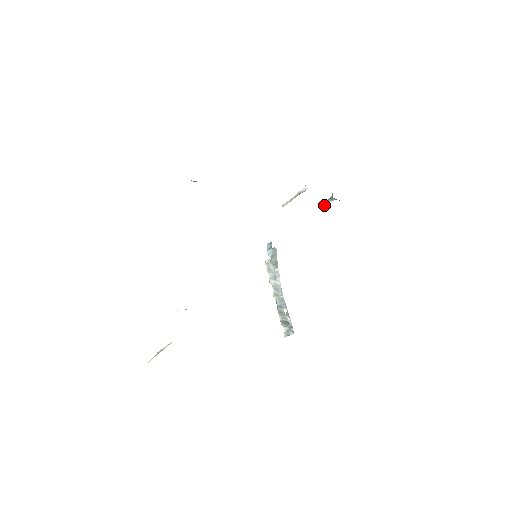
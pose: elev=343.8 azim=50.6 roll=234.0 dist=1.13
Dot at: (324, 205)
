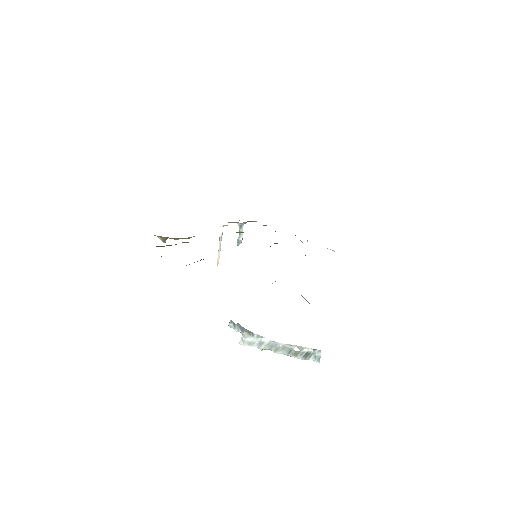
Dot at: (240, 237)
